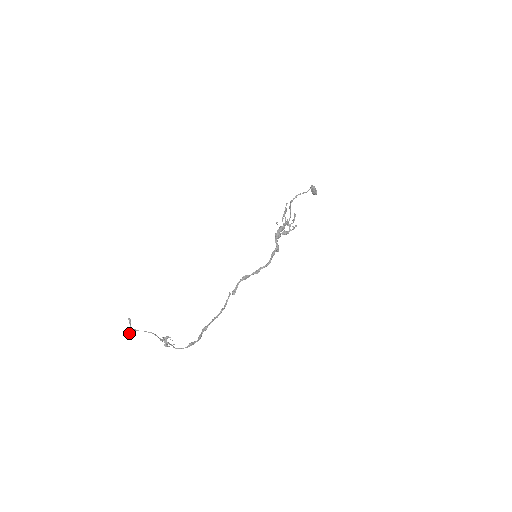
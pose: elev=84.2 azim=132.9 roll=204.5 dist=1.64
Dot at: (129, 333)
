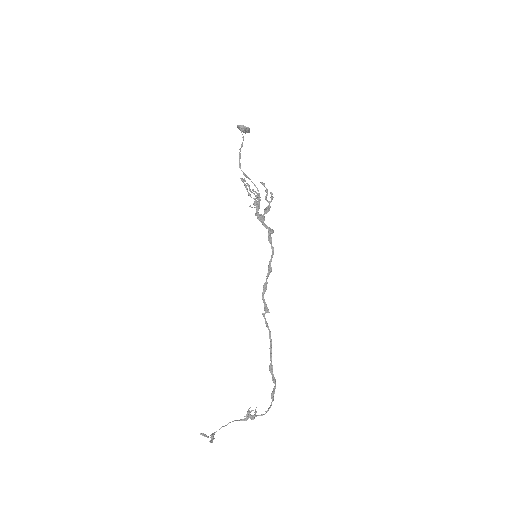
Dot at: (210, 442)
